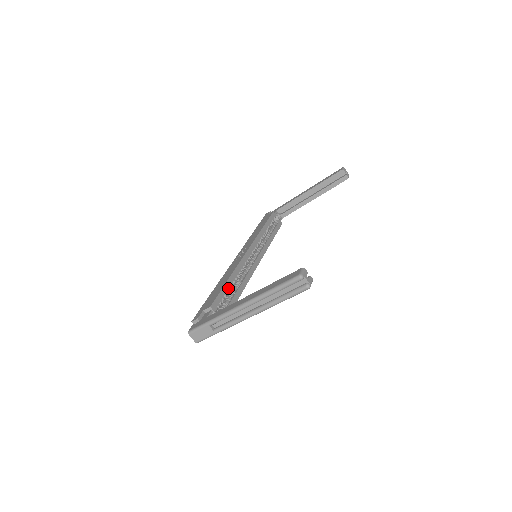
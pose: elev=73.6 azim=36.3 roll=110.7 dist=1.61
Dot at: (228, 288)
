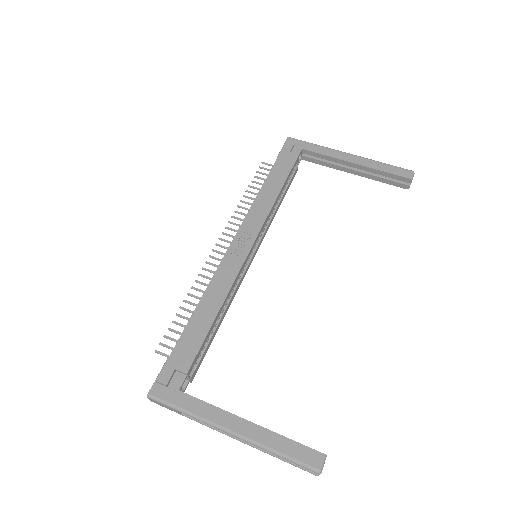
Dot at: (212, 328)
